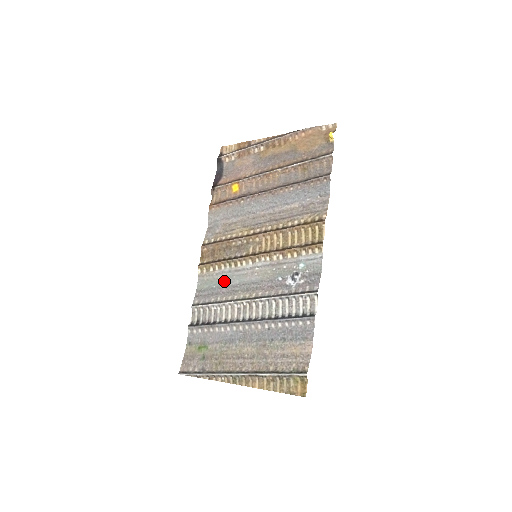
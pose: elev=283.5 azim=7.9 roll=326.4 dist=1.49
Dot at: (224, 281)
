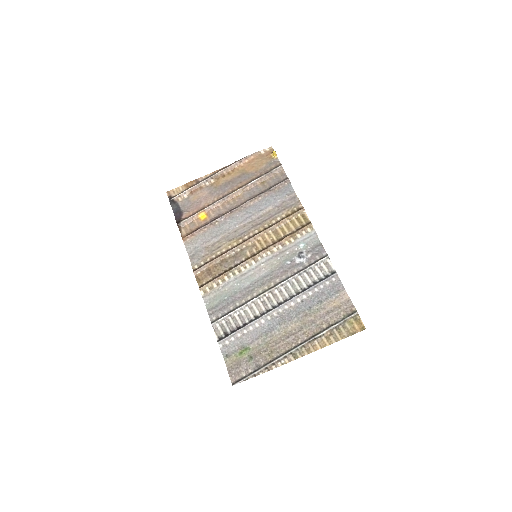
Dot at: (234, 289)
